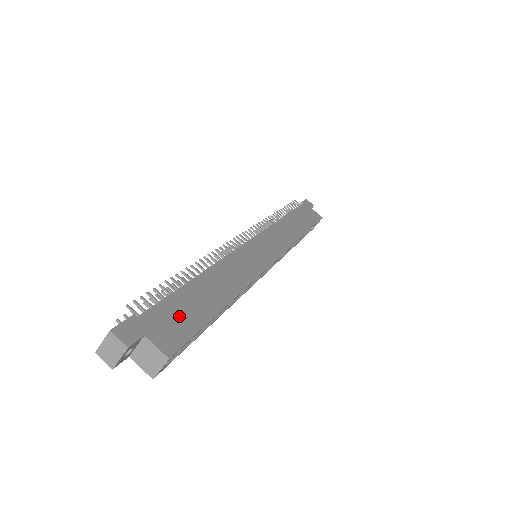
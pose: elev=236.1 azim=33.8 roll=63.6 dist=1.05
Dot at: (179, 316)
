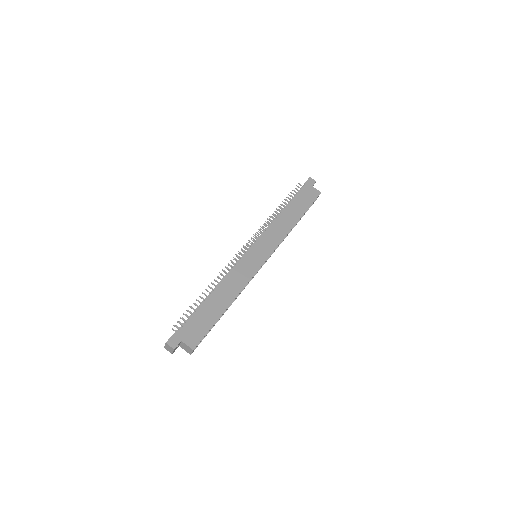
Dot at: (199, 324)
